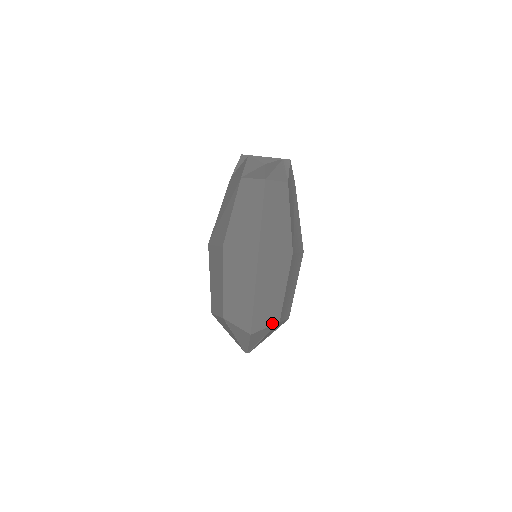
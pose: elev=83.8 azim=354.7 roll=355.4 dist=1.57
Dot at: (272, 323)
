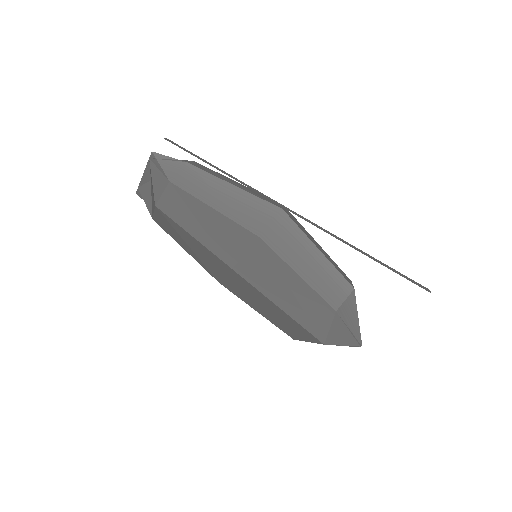
Dot at: (330, 318)
